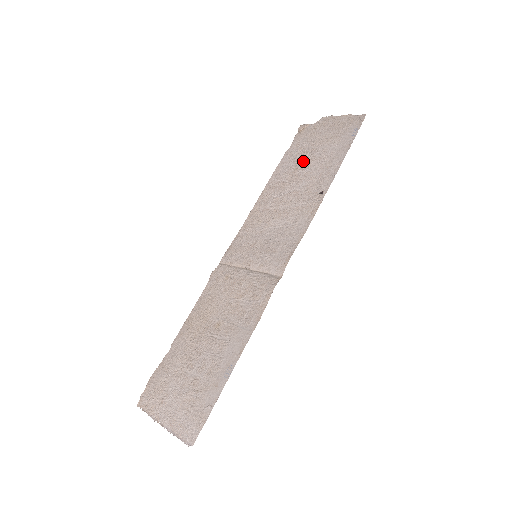
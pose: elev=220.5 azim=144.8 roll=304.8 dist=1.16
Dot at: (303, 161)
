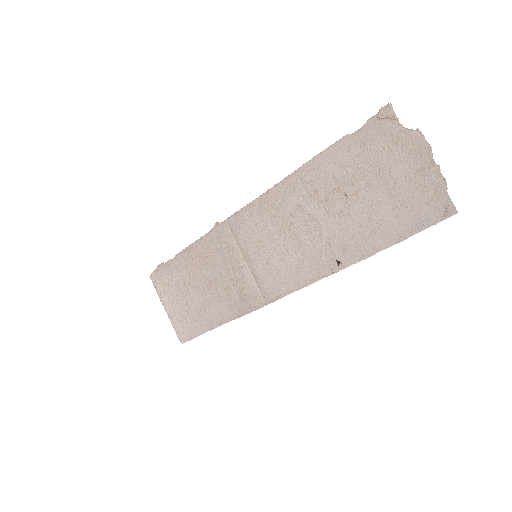
Dot at: (350, 188)
